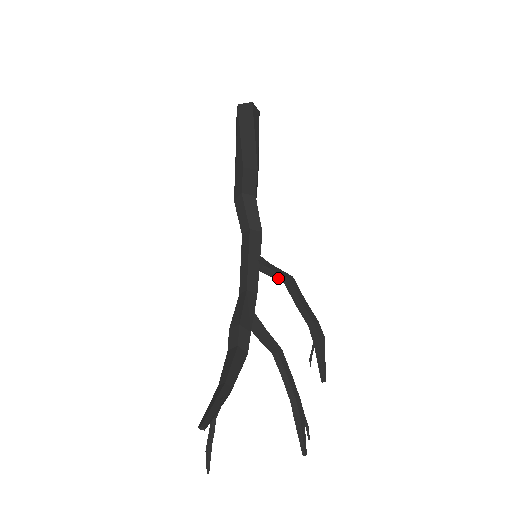
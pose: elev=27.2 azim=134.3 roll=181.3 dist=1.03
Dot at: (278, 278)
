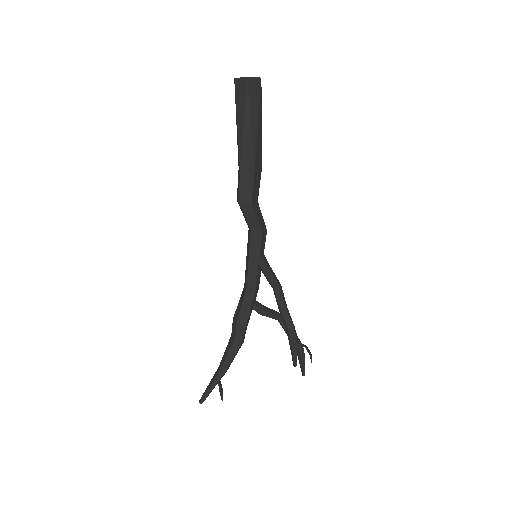
Dot at: (269, 283)
